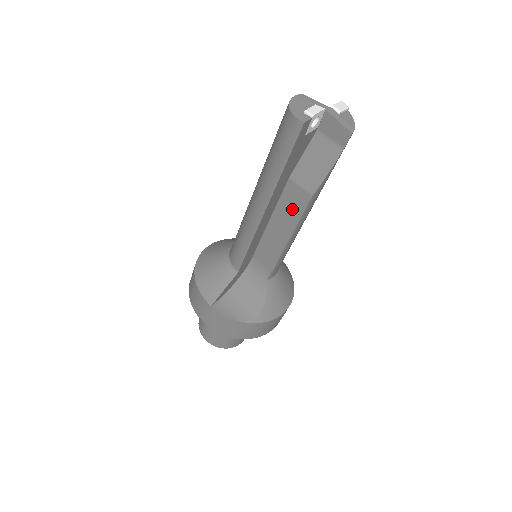
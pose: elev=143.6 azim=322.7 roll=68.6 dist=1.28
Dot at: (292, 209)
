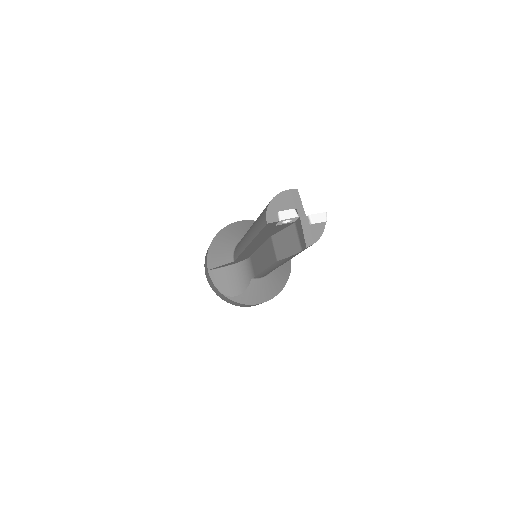
Dot at: (269, 255)
